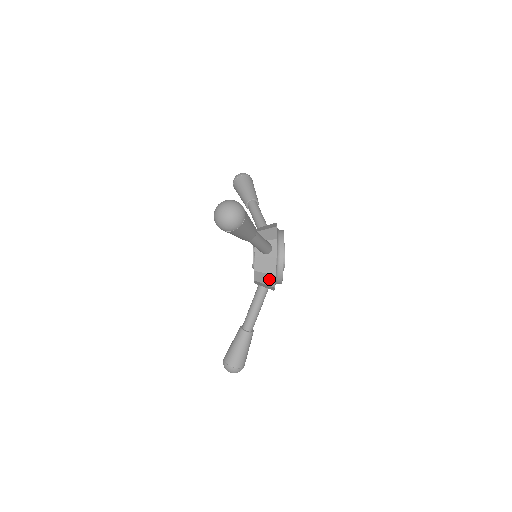
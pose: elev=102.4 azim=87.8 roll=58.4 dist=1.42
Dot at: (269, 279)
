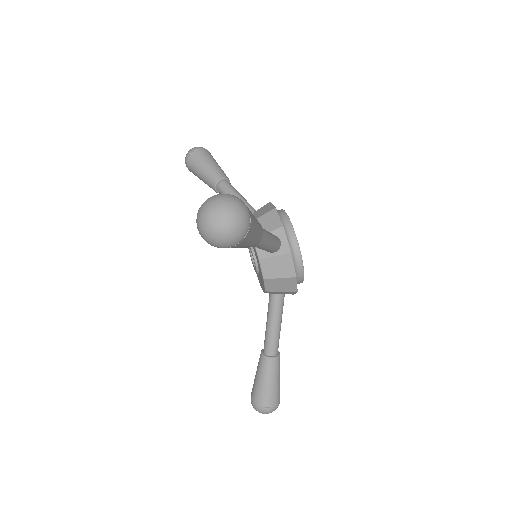
Dot at: (287, 284)
